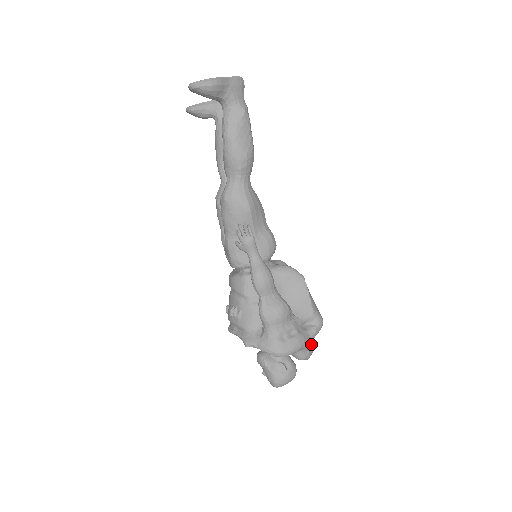
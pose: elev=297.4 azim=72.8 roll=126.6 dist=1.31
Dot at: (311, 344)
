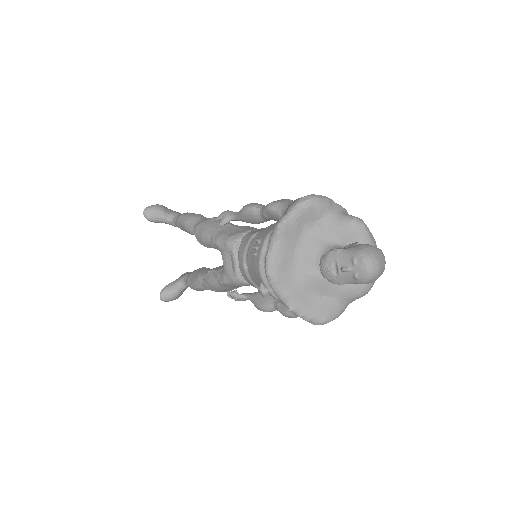
Dot at: occluded
